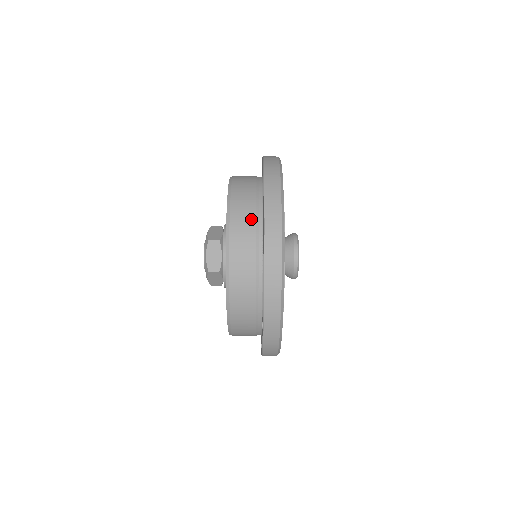
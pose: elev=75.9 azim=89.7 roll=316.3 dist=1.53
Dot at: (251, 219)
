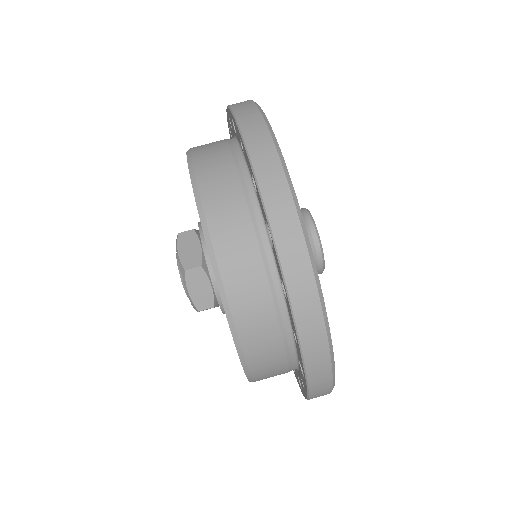
Dot at: (253, 259)
